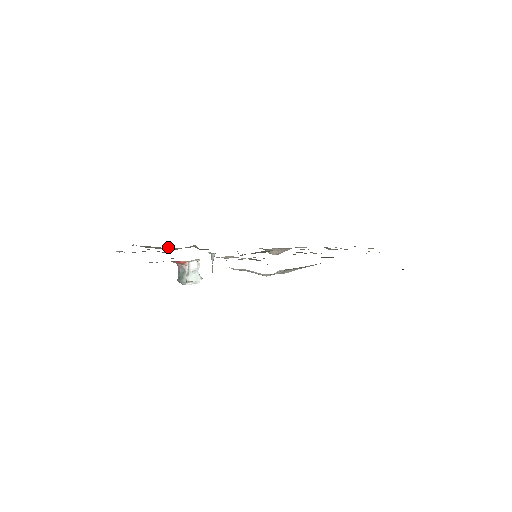
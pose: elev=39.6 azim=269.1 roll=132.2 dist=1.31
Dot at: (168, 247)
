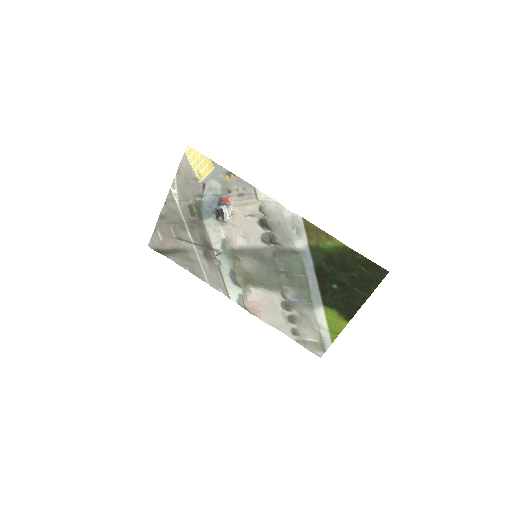
Dot at: (186, 242)
